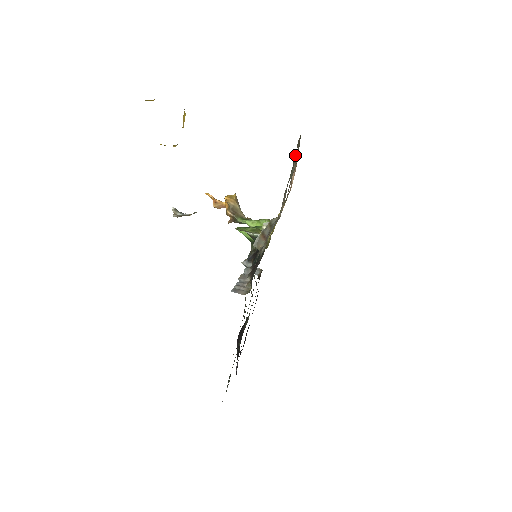
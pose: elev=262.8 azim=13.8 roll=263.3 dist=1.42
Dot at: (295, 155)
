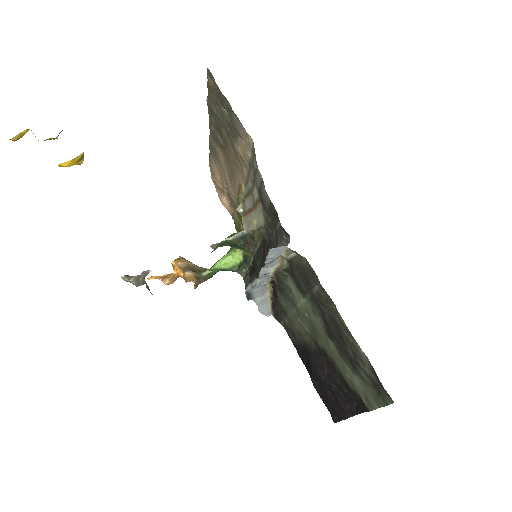
Dot at: (215, 111)
